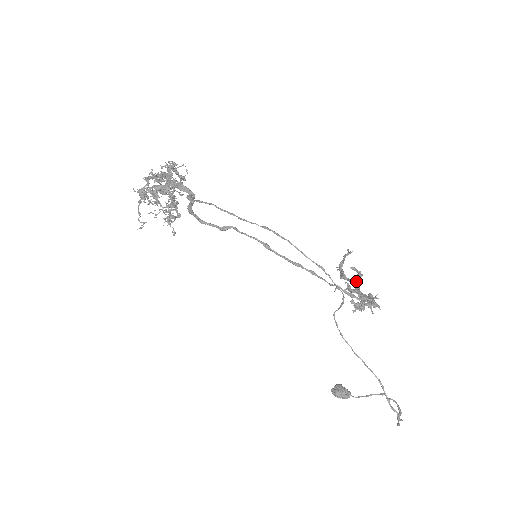
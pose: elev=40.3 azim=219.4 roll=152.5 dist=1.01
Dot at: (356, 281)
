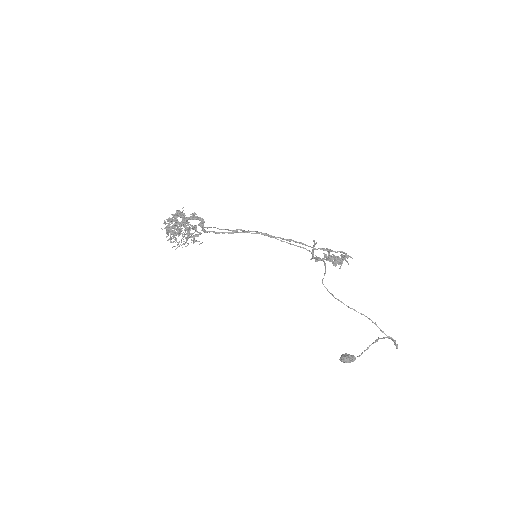
Dot at: occluded
